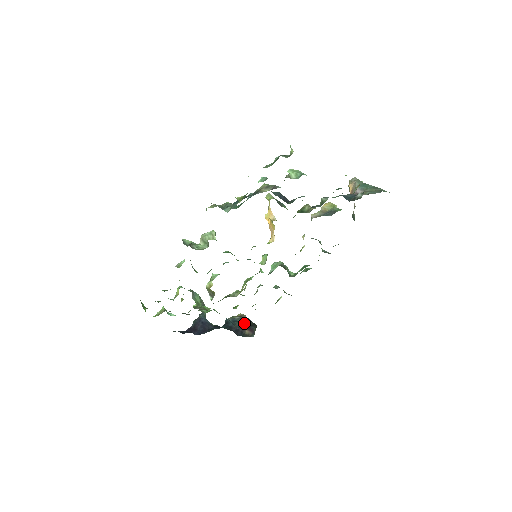
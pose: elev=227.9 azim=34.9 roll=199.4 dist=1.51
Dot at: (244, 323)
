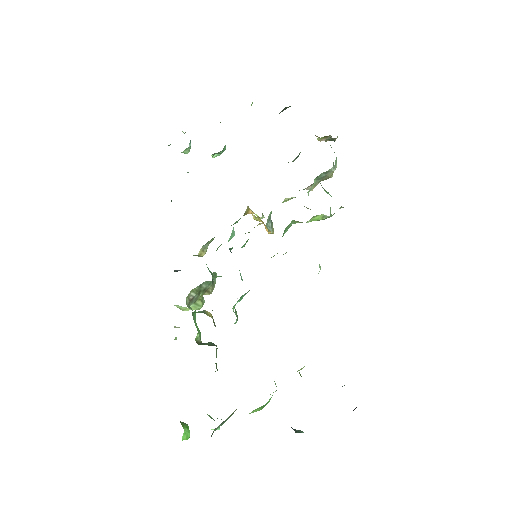
Dot at: occluded
